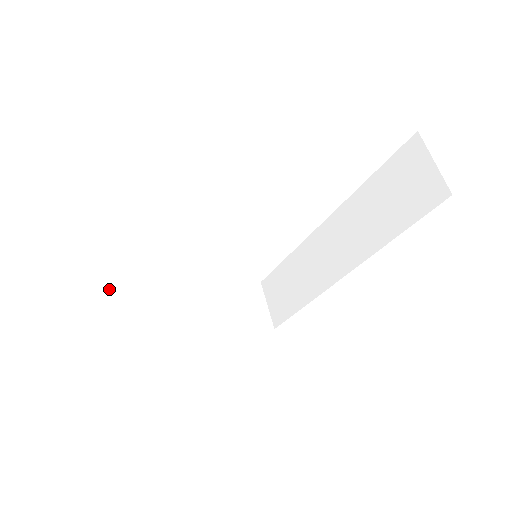
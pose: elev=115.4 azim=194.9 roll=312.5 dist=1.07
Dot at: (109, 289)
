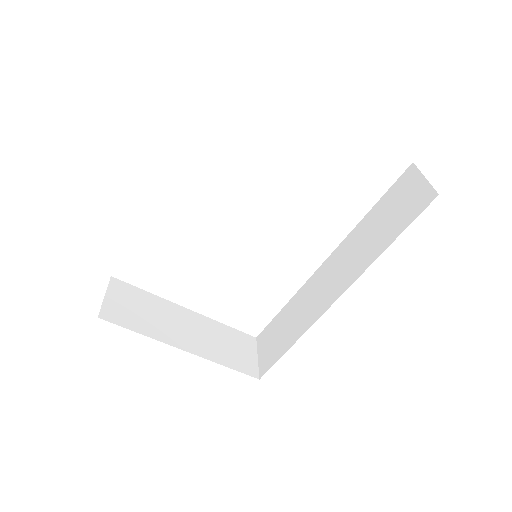
Dot at: (112, 278)
